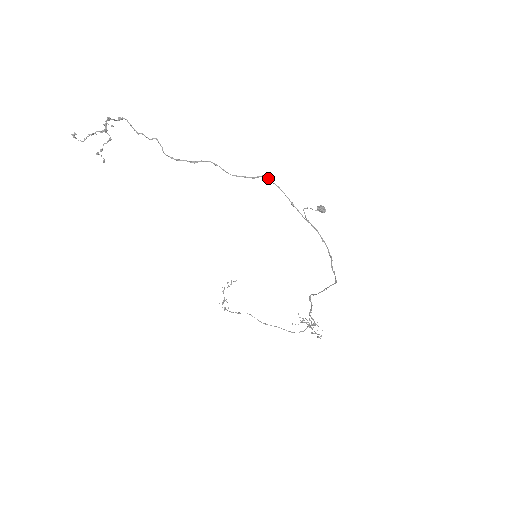
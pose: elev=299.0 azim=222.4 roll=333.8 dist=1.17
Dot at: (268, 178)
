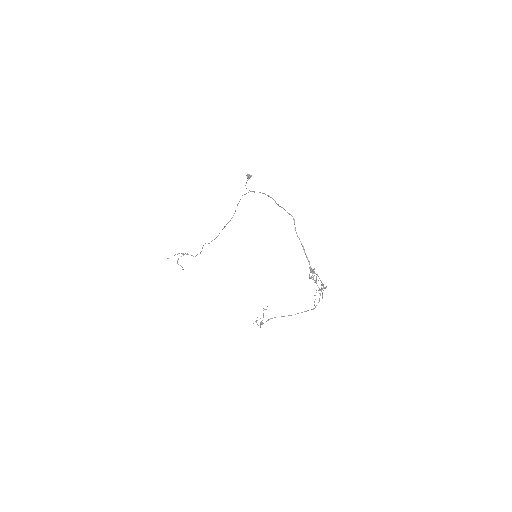
Dot at: occluded
